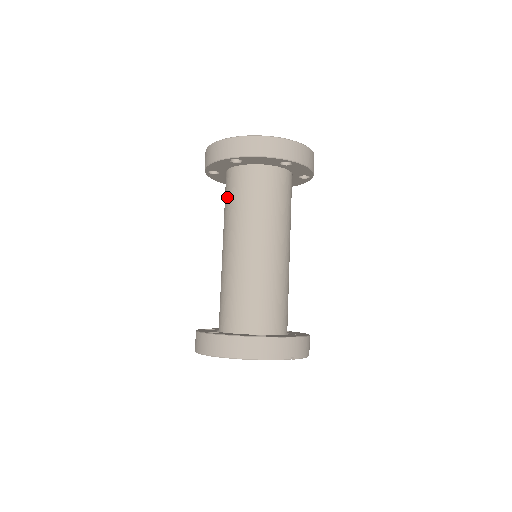
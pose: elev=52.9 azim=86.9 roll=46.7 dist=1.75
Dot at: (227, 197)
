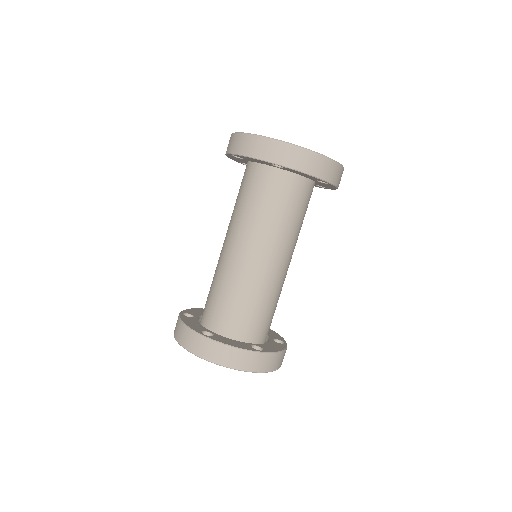
Dot at: (249, 193)
